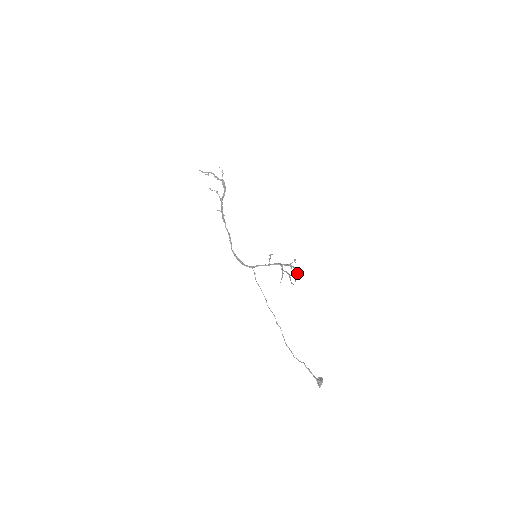
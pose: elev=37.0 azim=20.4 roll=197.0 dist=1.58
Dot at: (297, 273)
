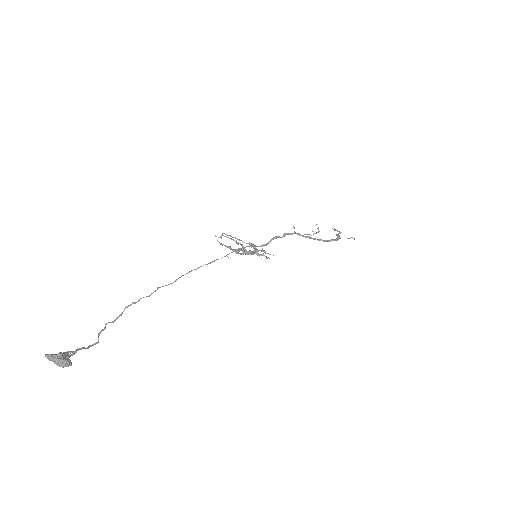
Dot at: occluded
